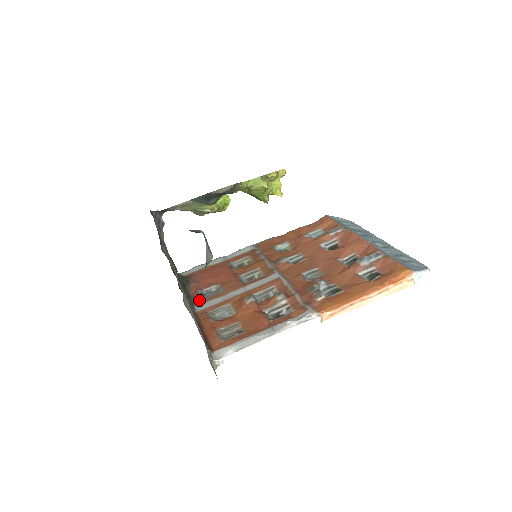
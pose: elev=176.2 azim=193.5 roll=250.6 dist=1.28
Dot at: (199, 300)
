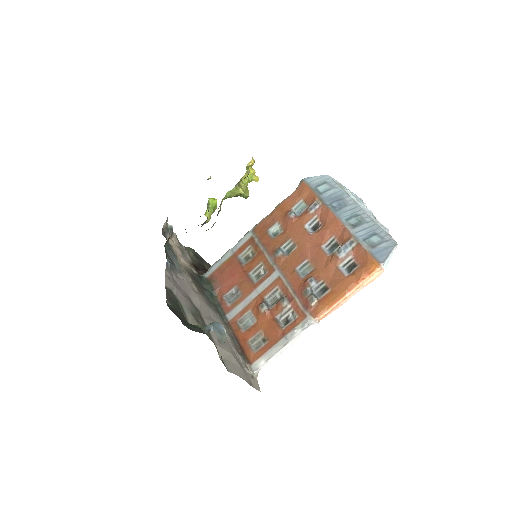
Dot at: (227, 308)
